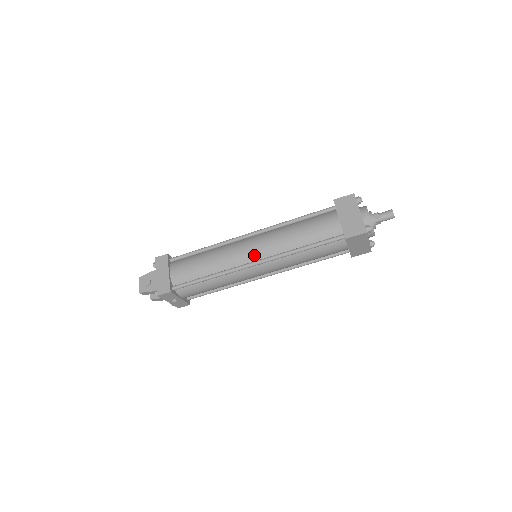
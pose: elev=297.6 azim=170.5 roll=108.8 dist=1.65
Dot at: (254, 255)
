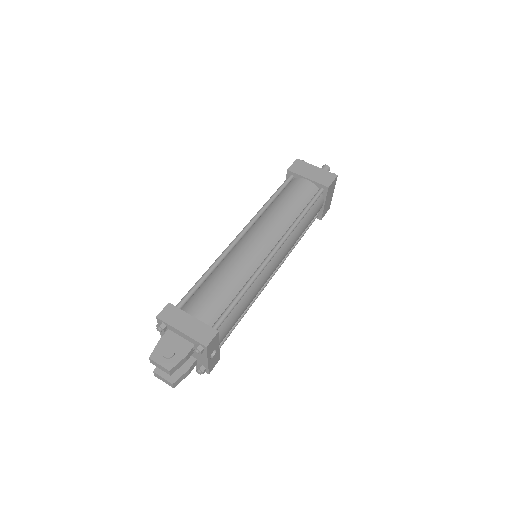
Dot at: (267, 244)
